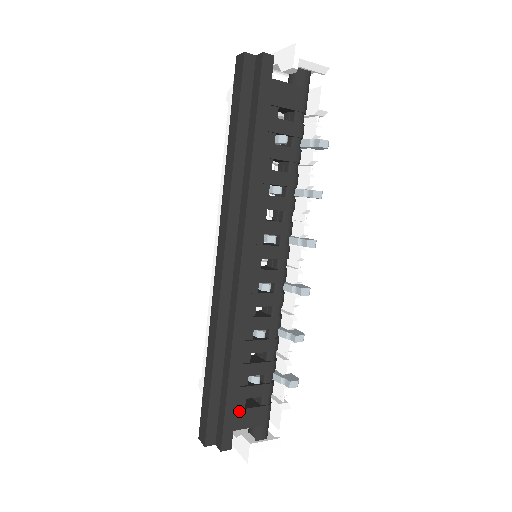
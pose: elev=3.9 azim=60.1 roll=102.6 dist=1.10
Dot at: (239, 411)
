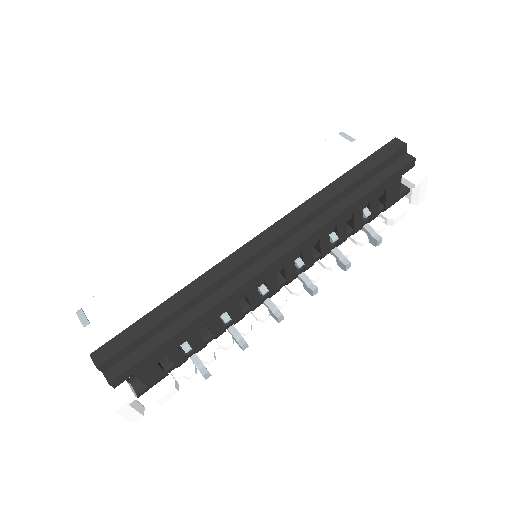
Dot at: (154, 362)
